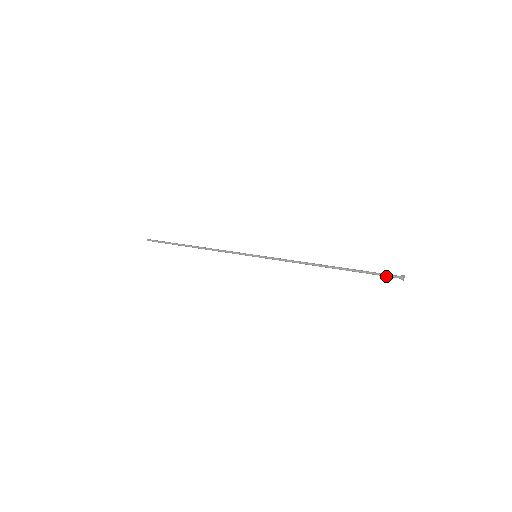
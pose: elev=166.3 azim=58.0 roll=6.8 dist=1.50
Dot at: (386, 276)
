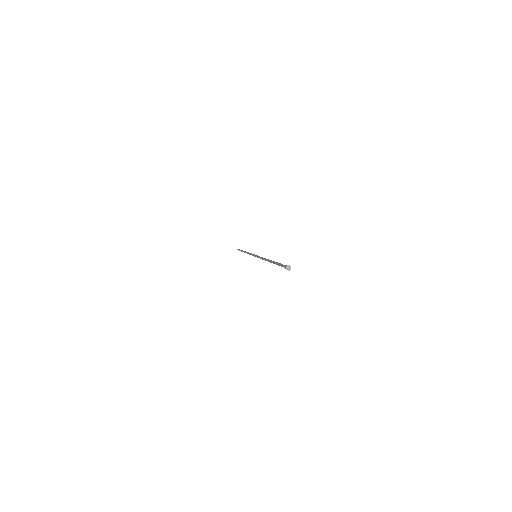
Dot at: (283, 266)
